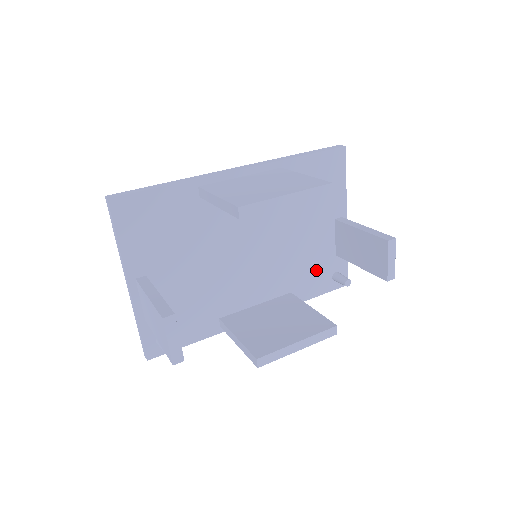
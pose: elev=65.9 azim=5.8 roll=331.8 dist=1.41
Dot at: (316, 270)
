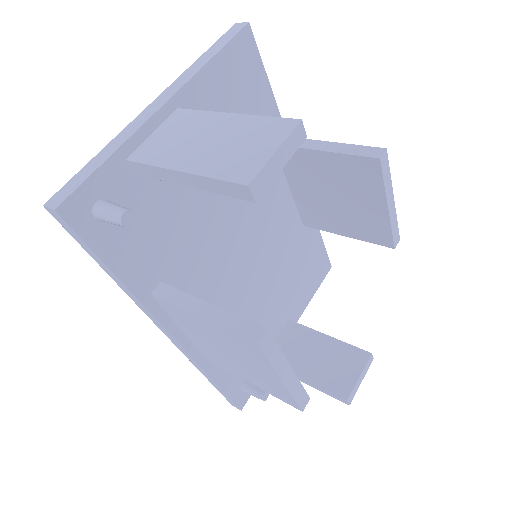
Dot at: occluded
